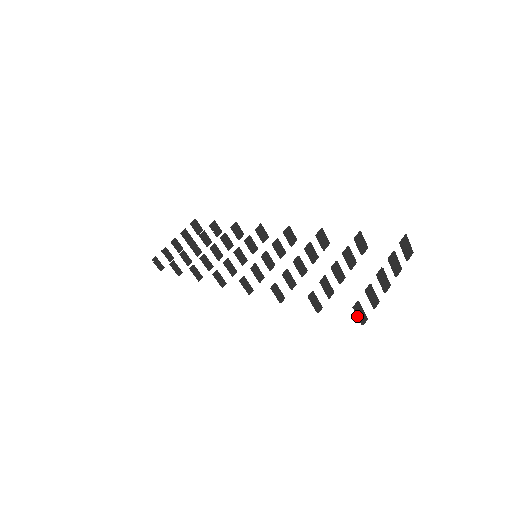
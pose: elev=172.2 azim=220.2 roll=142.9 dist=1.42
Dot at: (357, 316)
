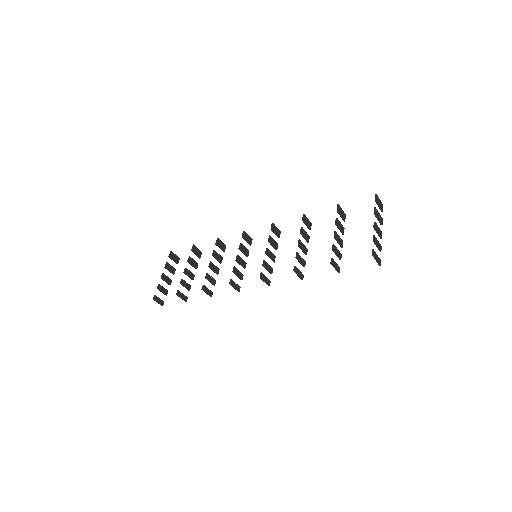
Dot at: occluded
